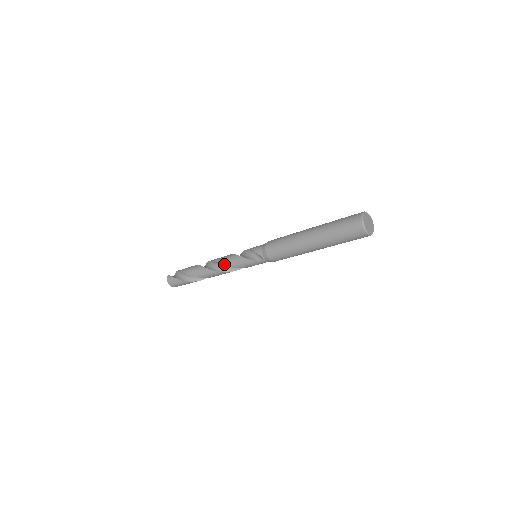
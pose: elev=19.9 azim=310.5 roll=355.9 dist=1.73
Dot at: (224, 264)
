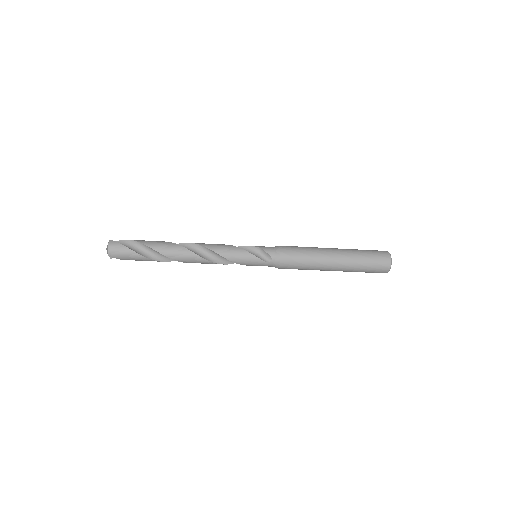
Dot at: (216, 251)
